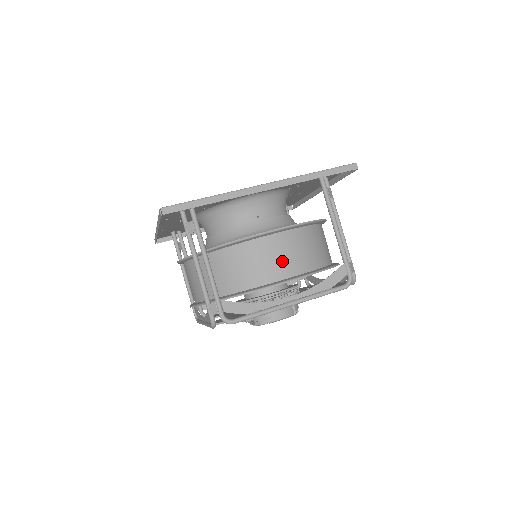
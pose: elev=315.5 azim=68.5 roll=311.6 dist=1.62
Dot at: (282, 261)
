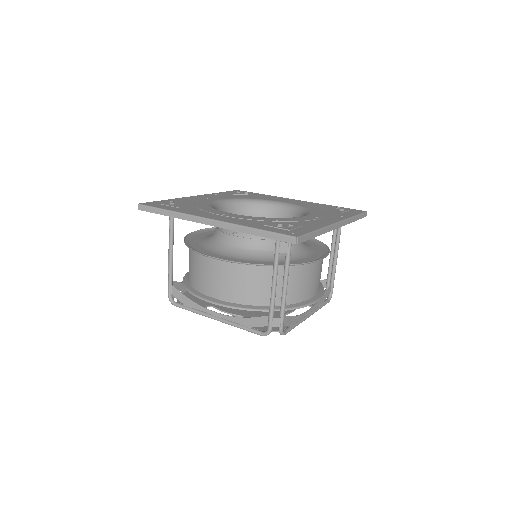
Dot at: (217, 284)
